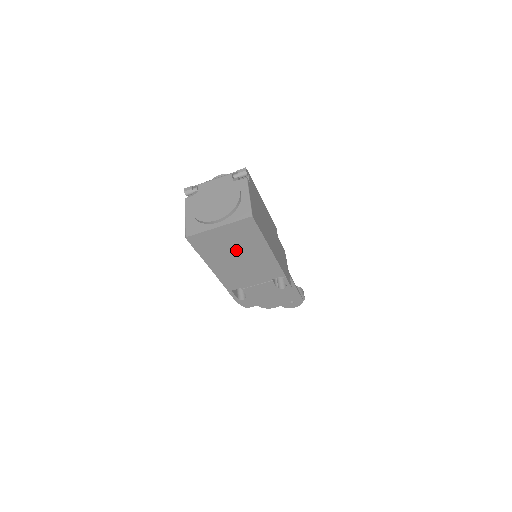
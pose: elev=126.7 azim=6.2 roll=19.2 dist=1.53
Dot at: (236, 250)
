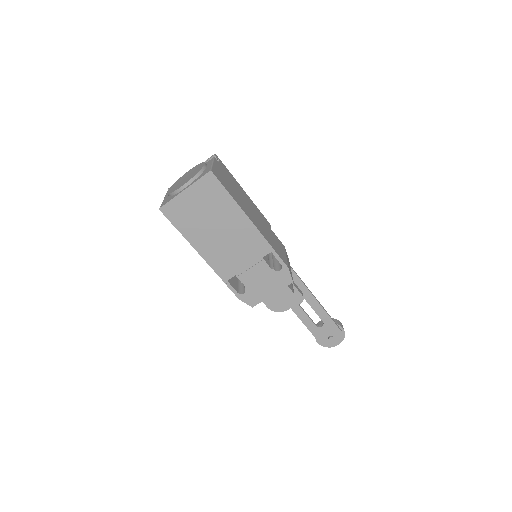
Dot at: (212, 220)
